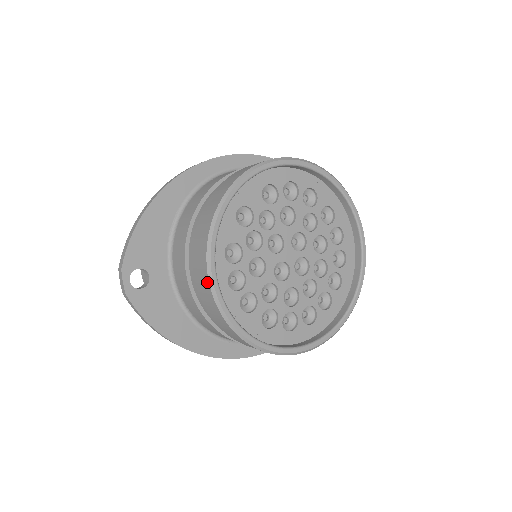
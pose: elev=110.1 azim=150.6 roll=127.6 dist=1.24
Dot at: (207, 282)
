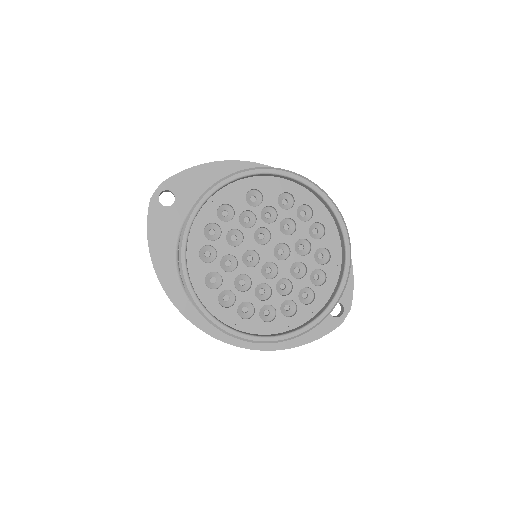
Dot at: (190, 210)
